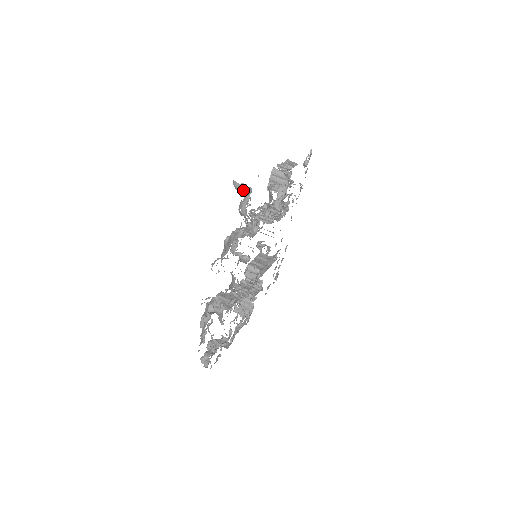
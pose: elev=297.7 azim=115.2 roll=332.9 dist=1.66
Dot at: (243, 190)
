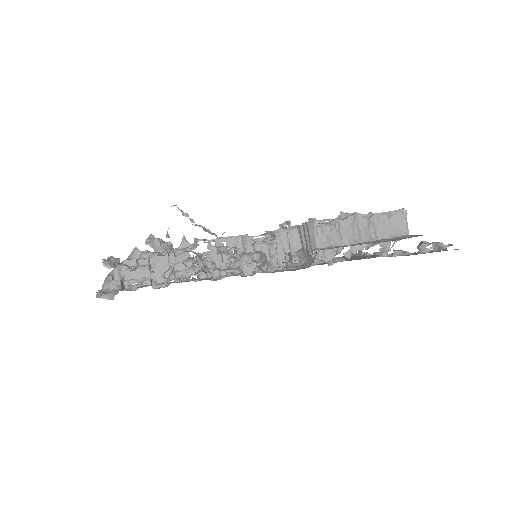
Dot at: (169, 236)
